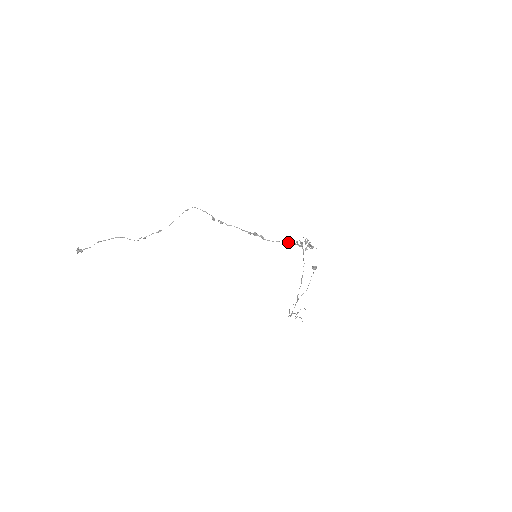
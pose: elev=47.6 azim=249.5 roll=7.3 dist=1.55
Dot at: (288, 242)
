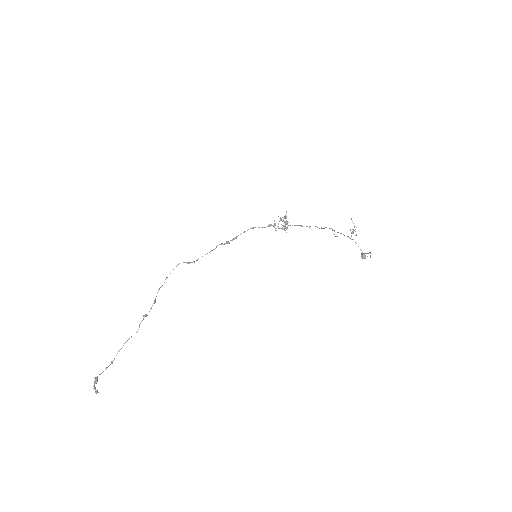
Dot at: occluded
